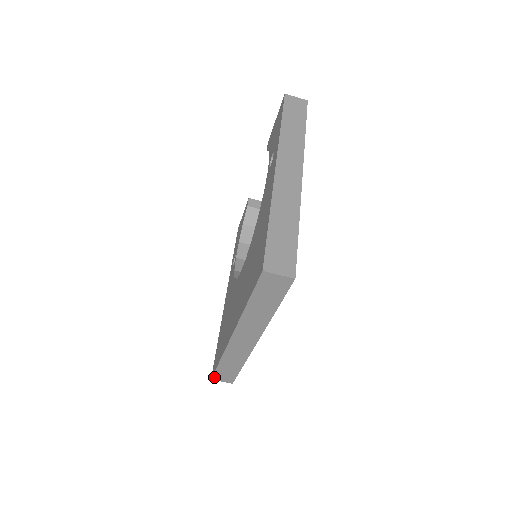
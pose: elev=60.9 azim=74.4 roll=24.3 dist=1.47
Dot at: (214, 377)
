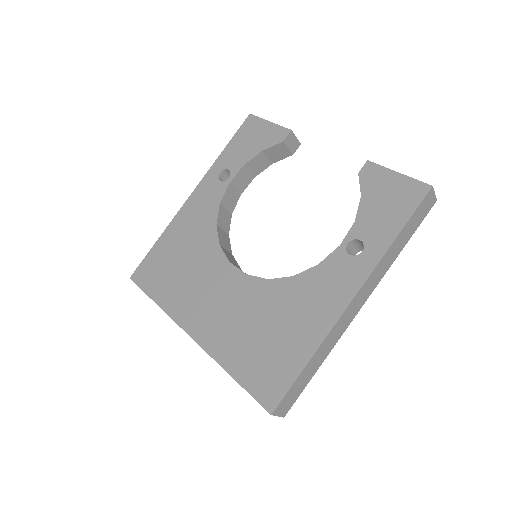
Dot at: (135, 282)
